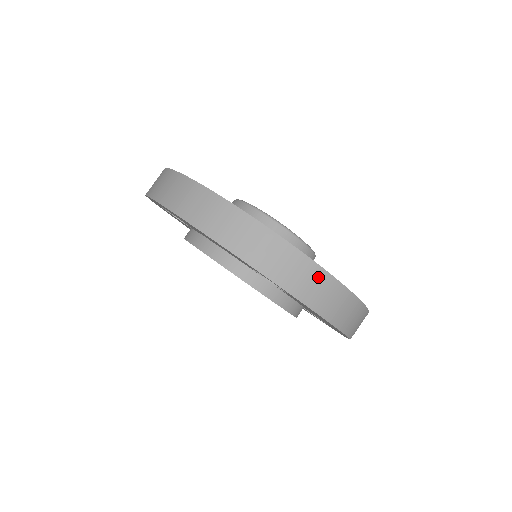
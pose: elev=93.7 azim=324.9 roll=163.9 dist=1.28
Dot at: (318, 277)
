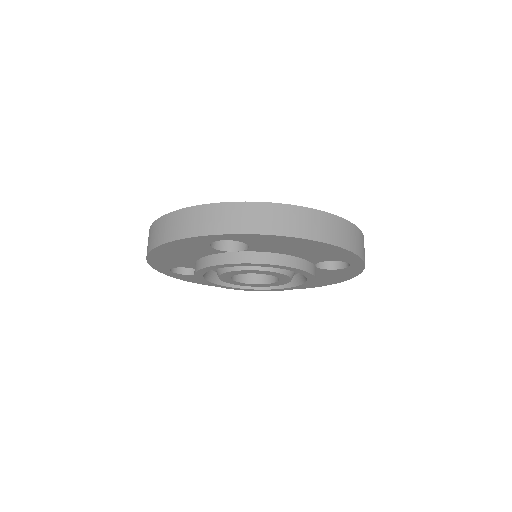
Dot at: occluded
